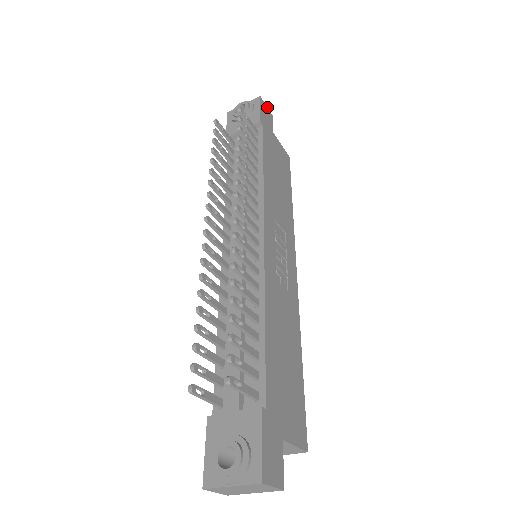
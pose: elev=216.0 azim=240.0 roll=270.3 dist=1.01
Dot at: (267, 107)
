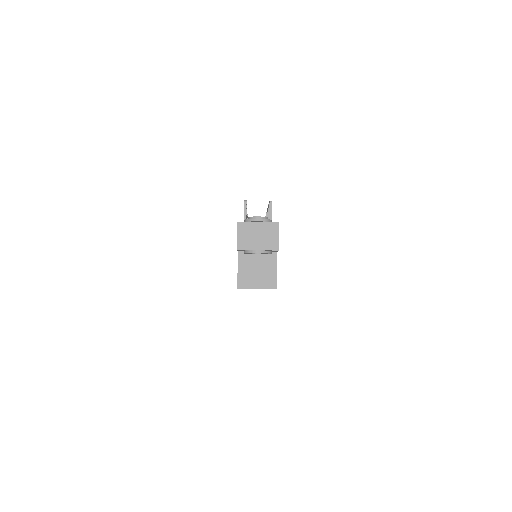
Dot at: occluded
